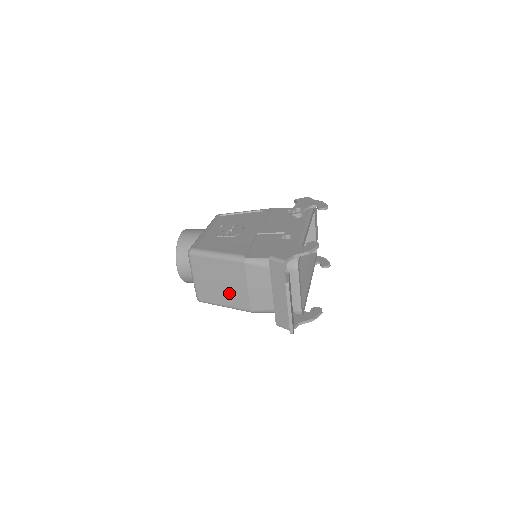
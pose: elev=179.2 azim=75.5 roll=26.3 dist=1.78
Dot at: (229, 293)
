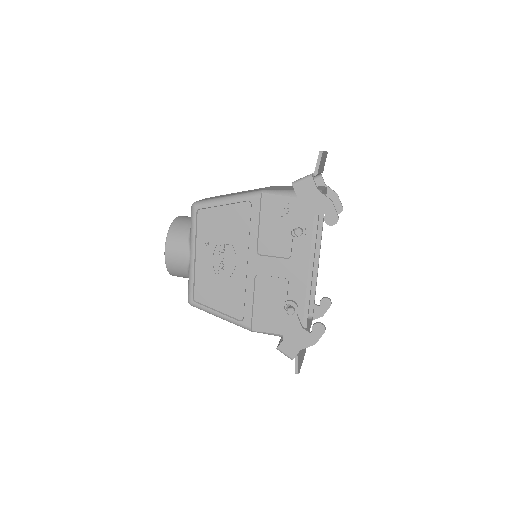
Dot at: occluded
